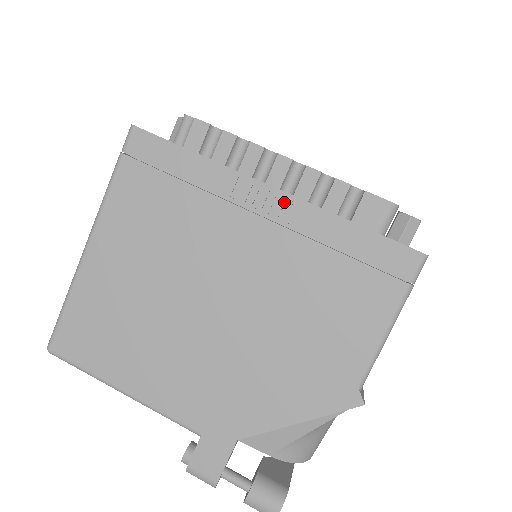
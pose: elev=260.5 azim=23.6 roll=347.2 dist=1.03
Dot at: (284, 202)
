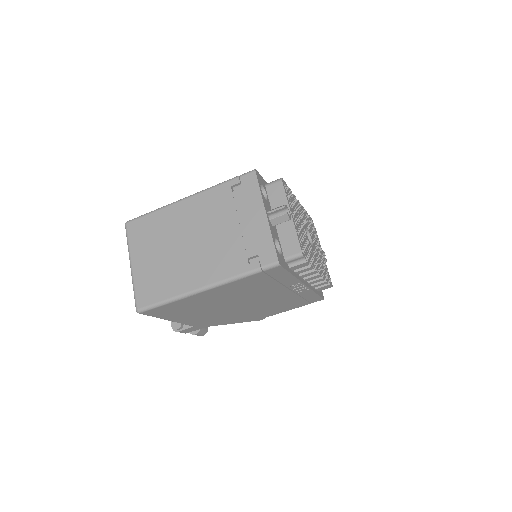
Dot at: (304, 289)
